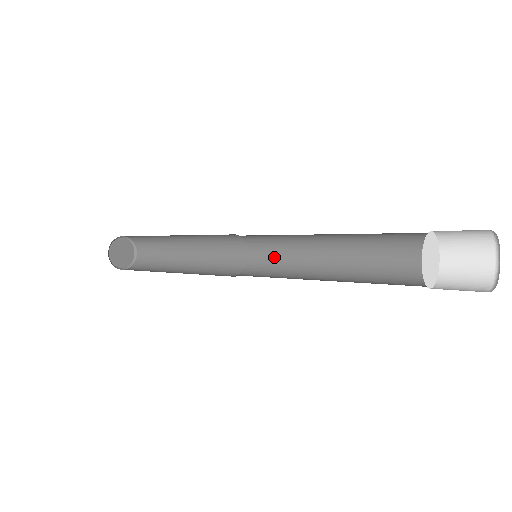
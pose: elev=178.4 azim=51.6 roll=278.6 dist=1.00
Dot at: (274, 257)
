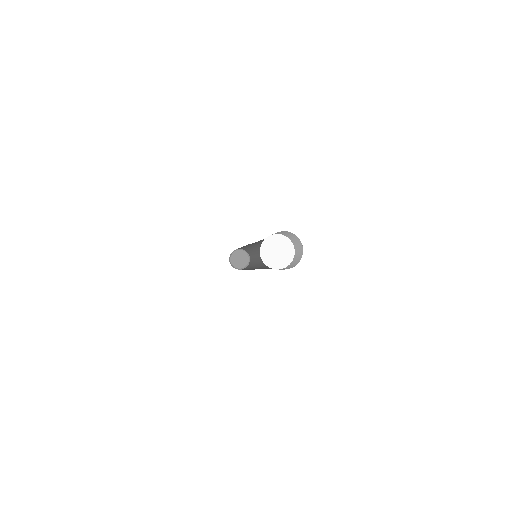
Dot at: occluded
